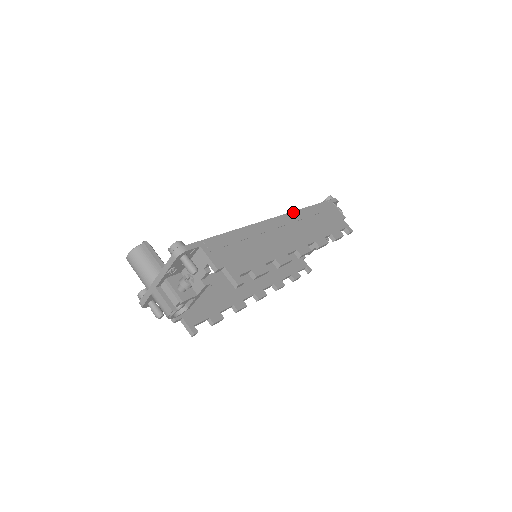
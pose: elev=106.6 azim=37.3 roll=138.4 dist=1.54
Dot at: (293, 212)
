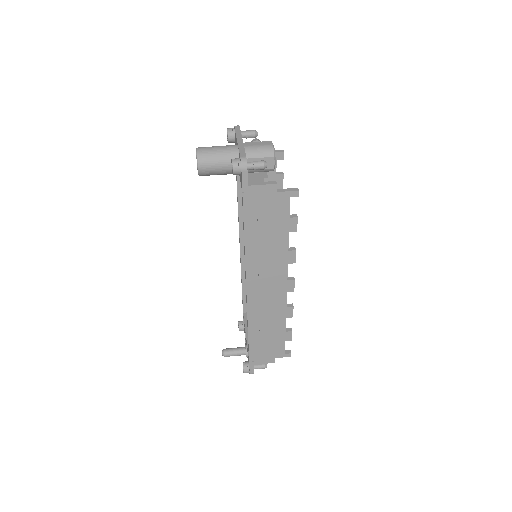
Dot at: (241, 262)
